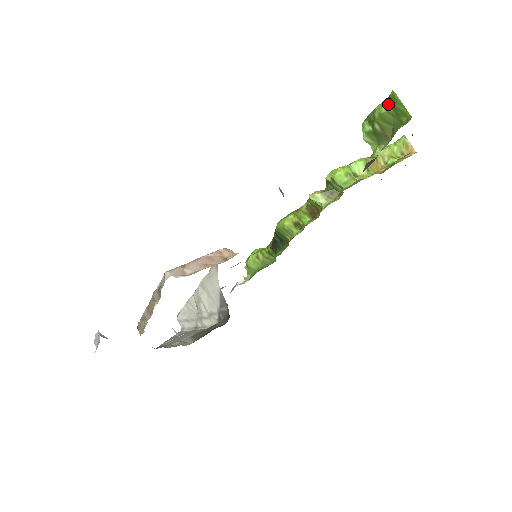
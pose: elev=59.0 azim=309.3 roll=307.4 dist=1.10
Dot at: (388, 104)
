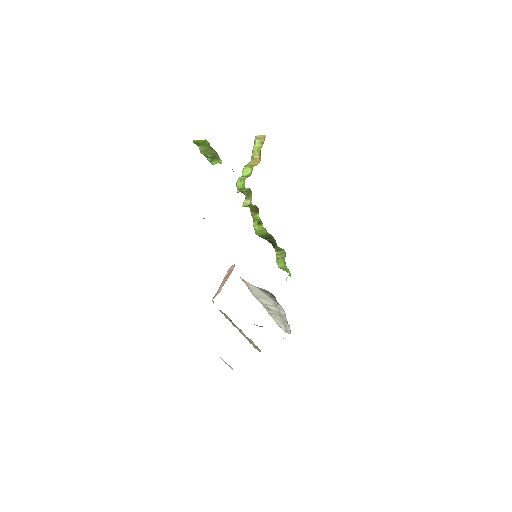
Dot at: (198, 146)
